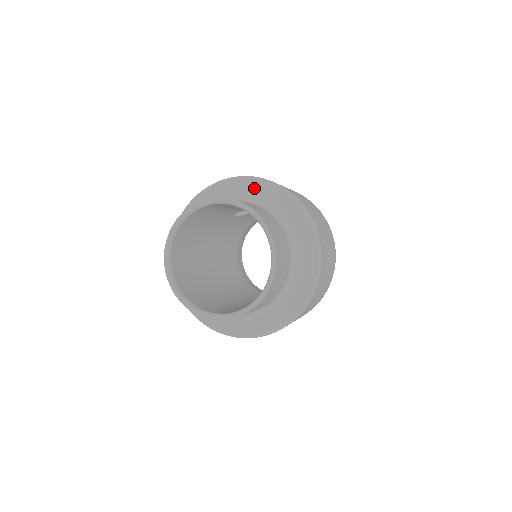
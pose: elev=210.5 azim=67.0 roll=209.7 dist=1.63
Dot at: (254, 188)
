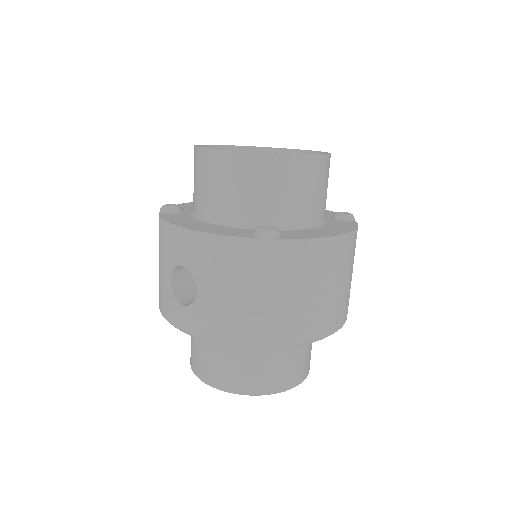
Dot at: occluded
